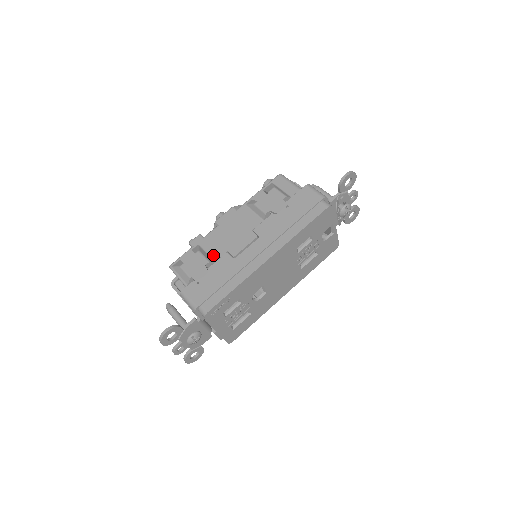
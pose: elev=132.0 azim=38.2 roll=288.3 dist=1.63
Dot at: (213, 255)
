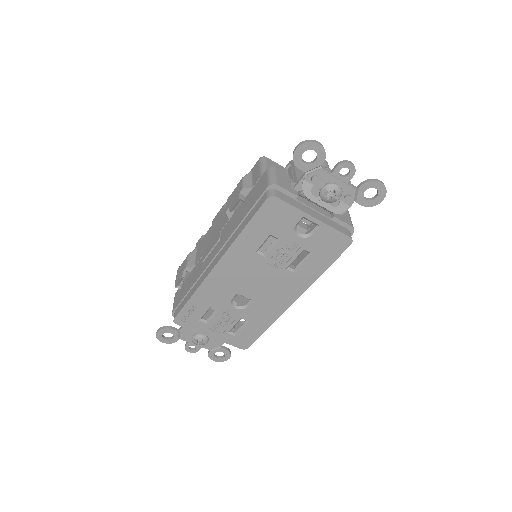
Dot at: (197, 259)
